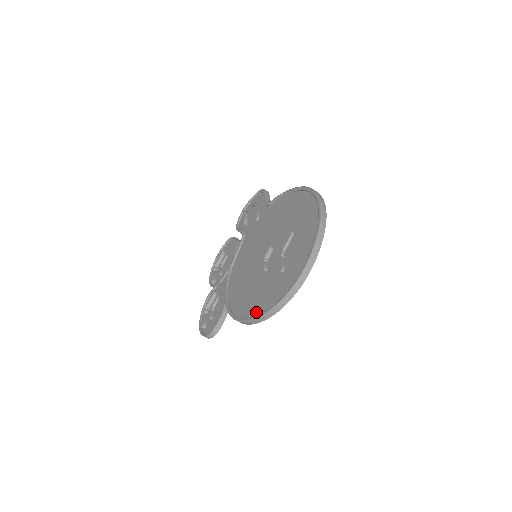
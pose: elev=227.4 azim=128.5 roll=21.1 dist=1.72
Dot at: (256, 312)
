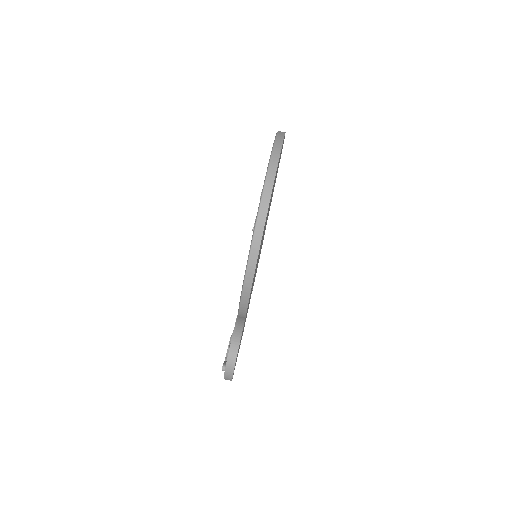
Dot at: occluded
